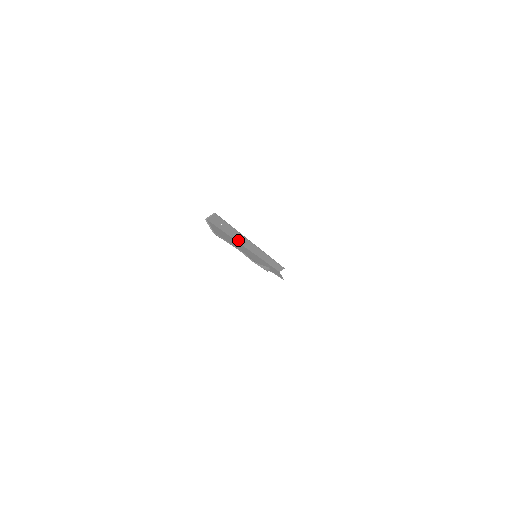
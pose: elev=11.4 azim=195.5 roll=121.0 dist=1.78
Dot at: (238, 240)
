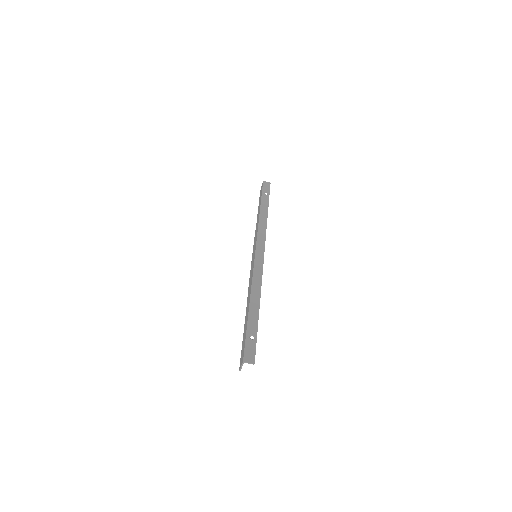
Dot at: (254, 290)
